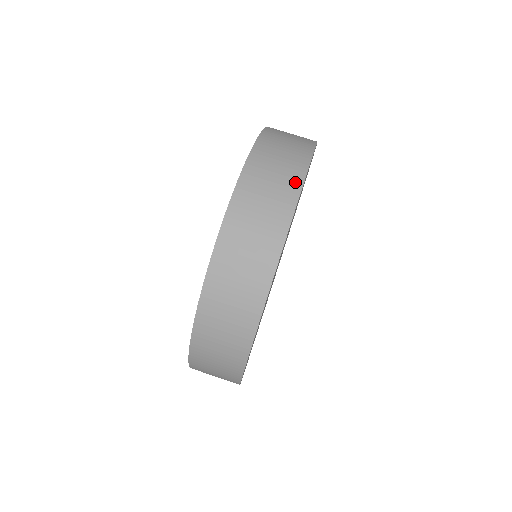
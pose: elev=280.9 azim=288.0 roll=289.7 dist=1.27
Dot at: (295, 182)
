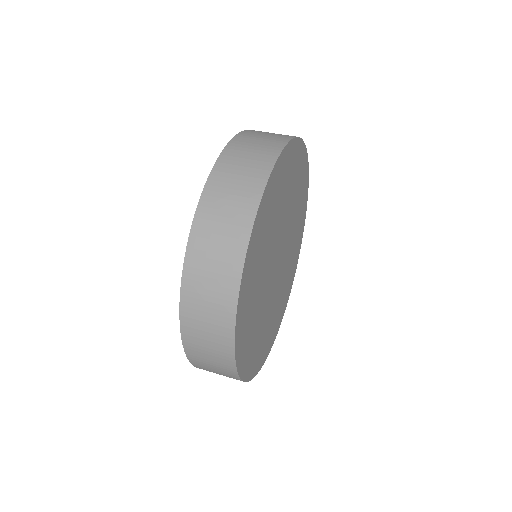
Dot at: occluded
